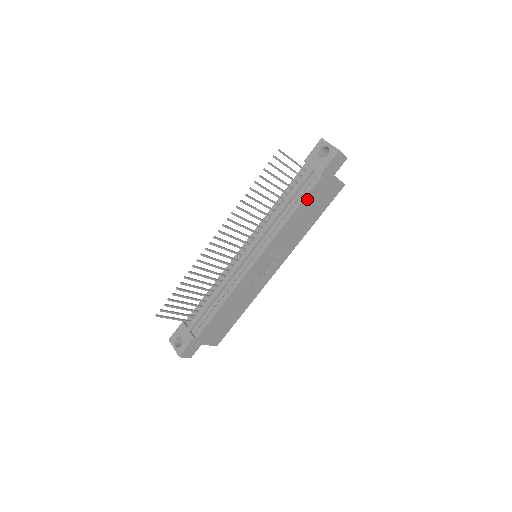
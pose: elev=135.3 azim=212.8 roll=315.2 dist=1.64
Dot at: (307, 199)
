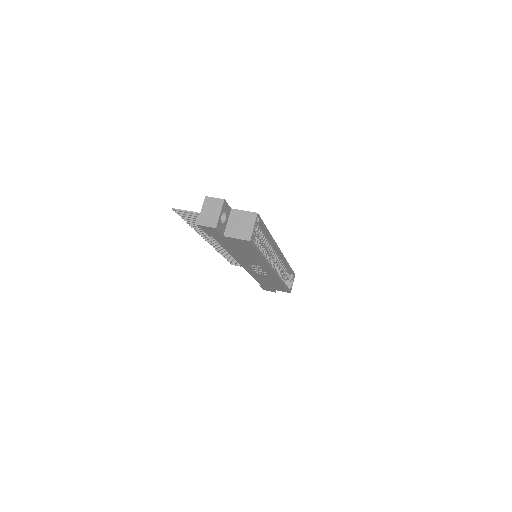
Dot at: (224, 245)
